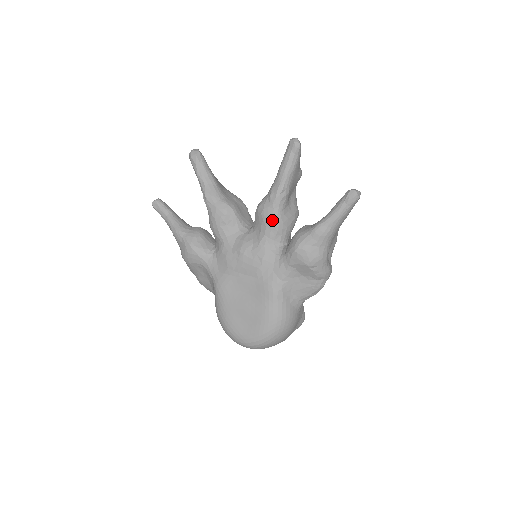
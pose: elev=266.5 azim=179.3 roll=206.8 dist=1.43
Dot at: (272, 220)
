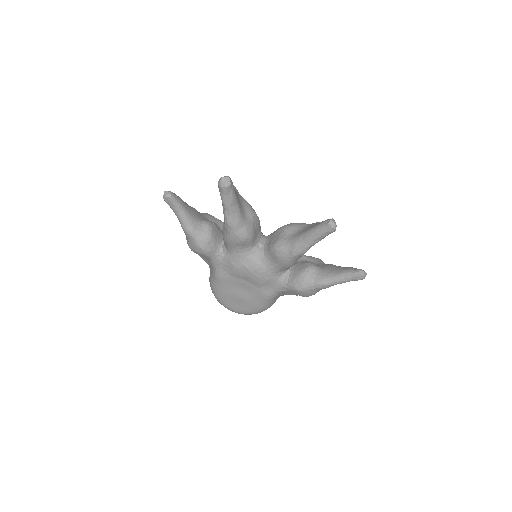
Dot at: (286, 264)
